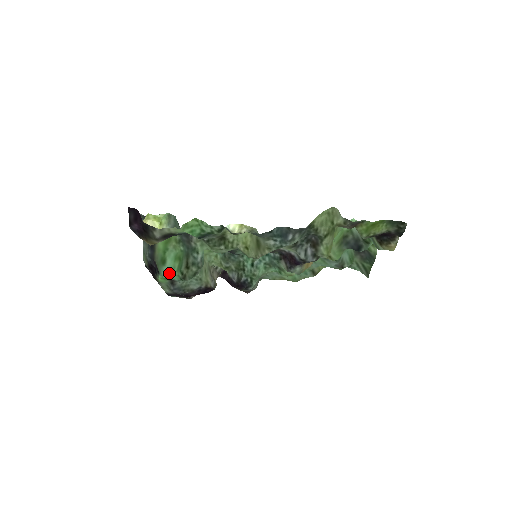
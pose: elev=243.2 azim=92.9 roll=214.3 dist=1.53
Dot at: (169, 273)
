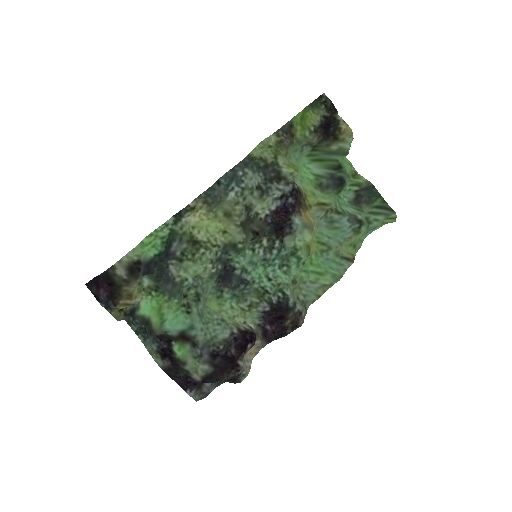
Dot at: (173, 320)
